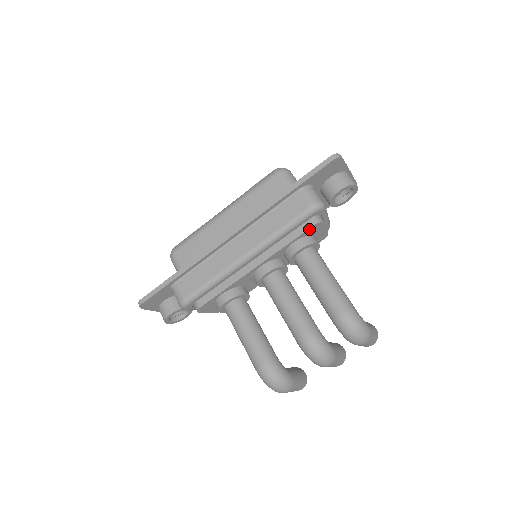
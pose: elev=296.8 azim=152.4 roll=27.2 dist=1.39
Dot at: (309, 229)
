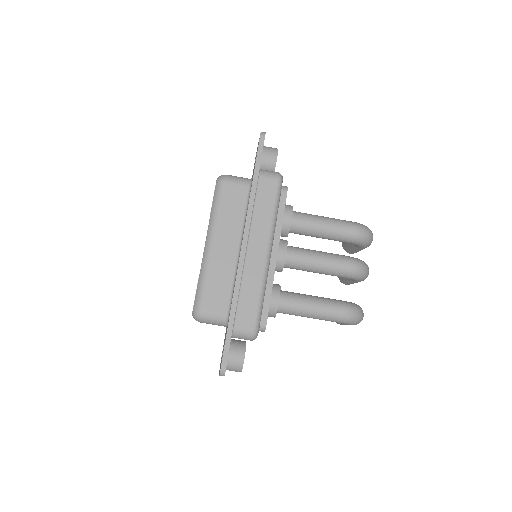
Dot at: occluded
